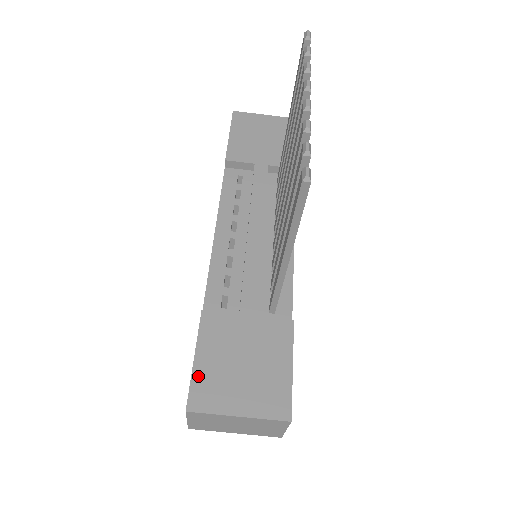
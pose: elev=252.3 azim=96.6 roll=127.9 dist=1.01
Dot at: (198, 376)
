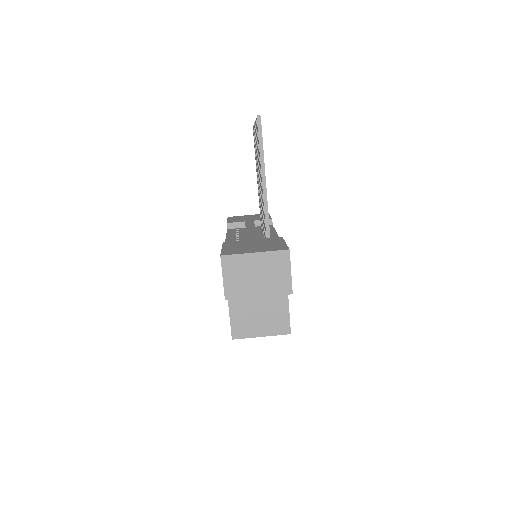
Dot at: (226, 250)
